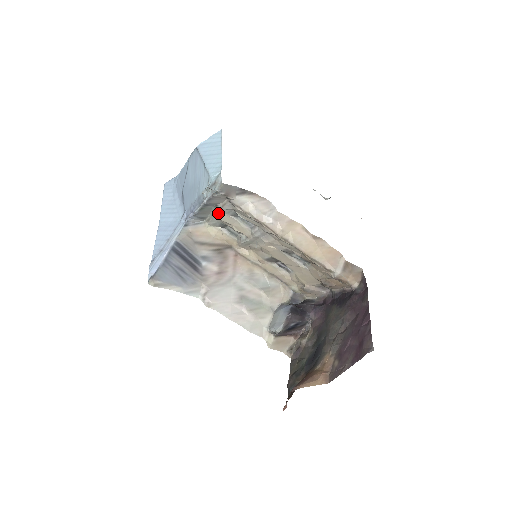
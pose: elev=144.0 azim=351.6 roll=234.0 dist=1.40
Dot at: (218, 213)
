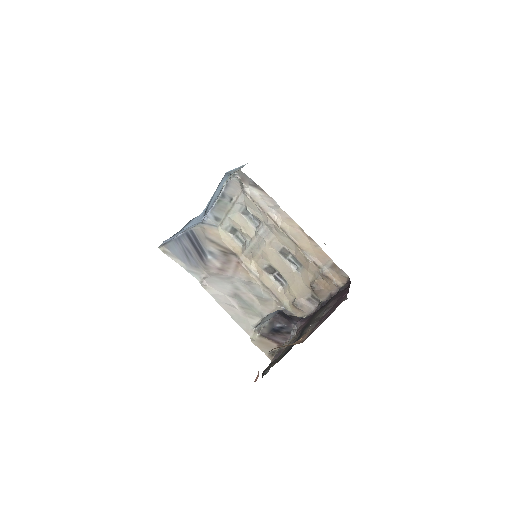
Dot at: (231, 210)
